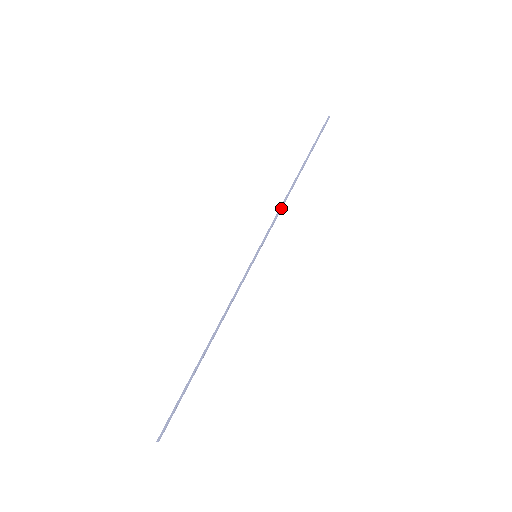
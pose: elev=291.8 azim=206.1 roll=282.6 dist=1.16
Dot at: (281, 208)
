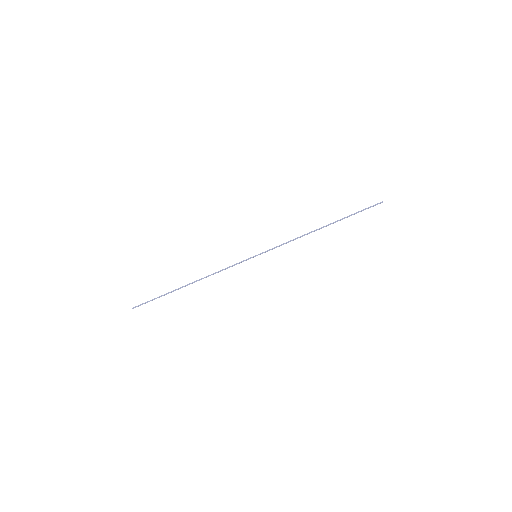
Dot at: (295, 239)
